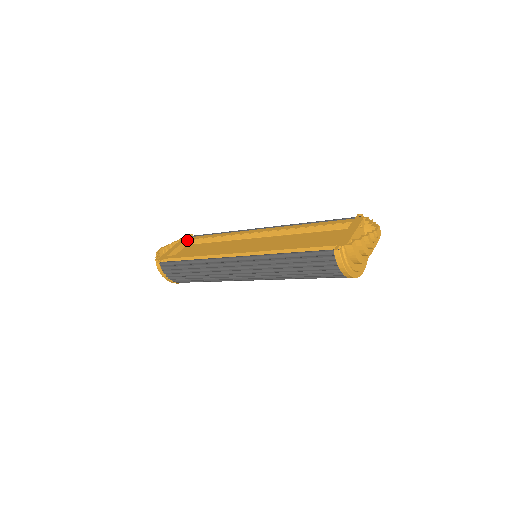
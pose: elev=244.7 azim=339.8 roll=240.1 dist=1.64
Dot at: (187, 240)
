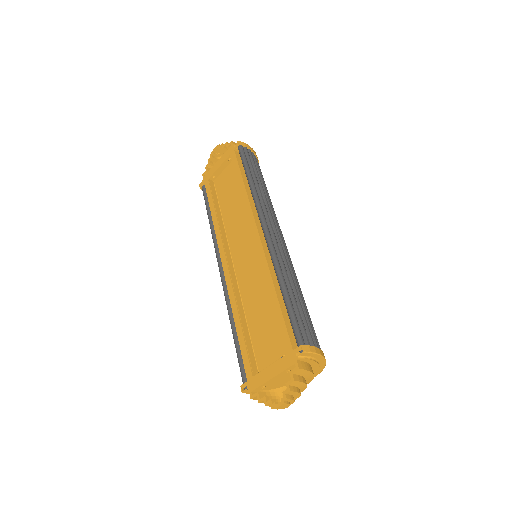
Dot at: (230, 157)
